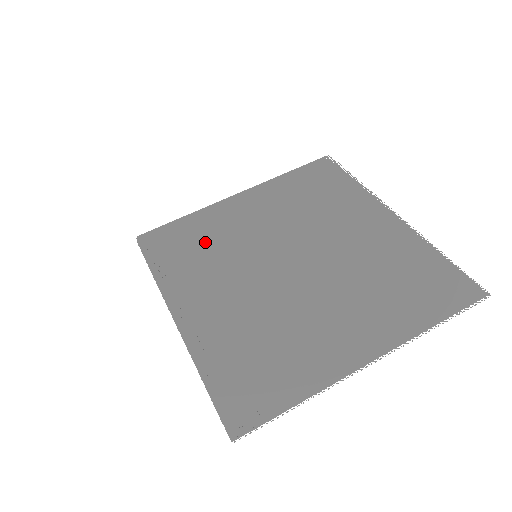
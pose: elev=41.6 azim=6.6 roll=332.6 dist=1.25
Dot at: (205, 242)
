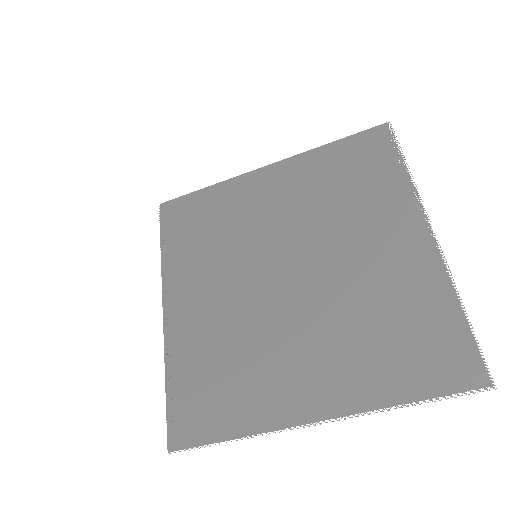
Dot at: (216, 226)
